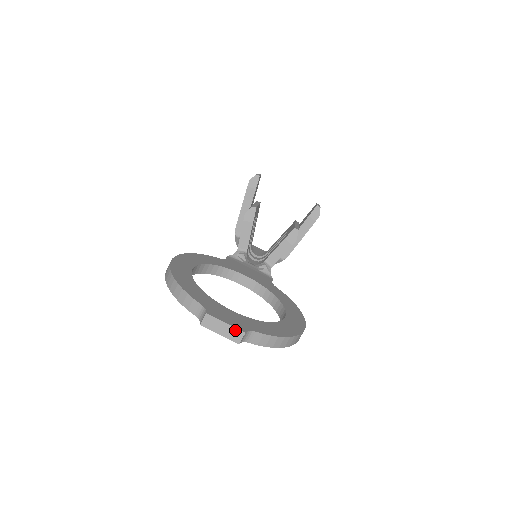
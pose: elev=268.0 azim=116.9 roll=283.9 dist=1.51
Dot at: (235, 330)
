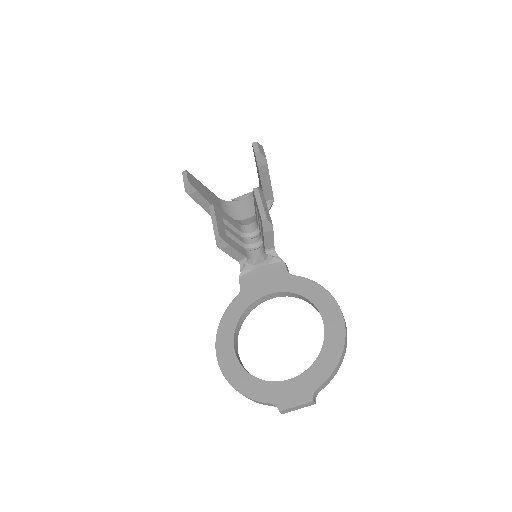
Dot at: (306, 404)
